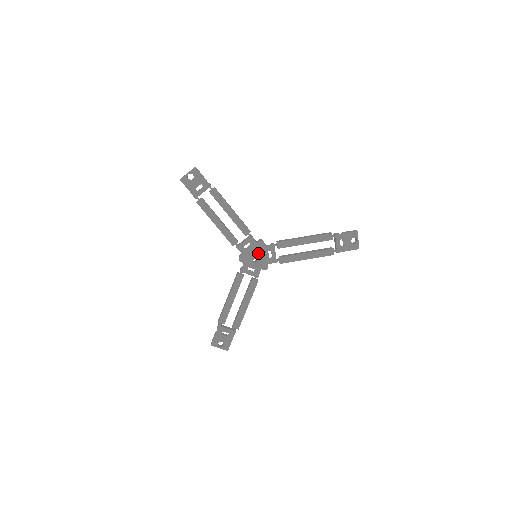
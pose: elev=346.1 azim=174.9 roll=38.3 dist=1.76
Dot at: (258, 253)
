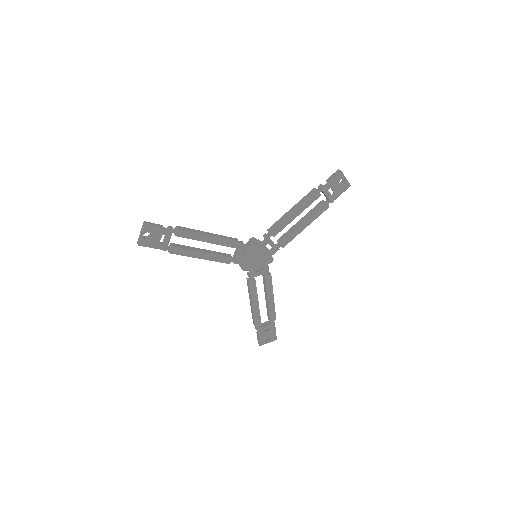
Dot at: (257, 254)
